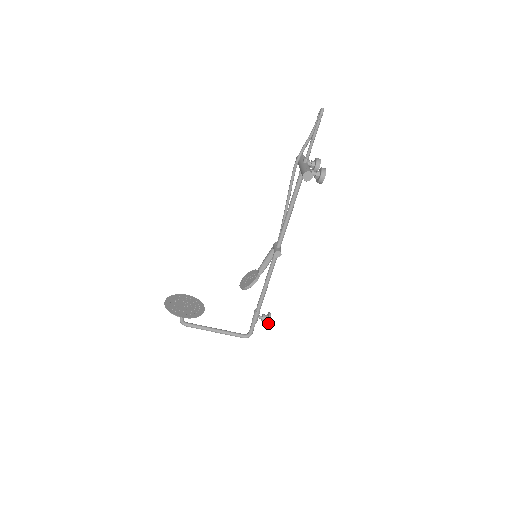
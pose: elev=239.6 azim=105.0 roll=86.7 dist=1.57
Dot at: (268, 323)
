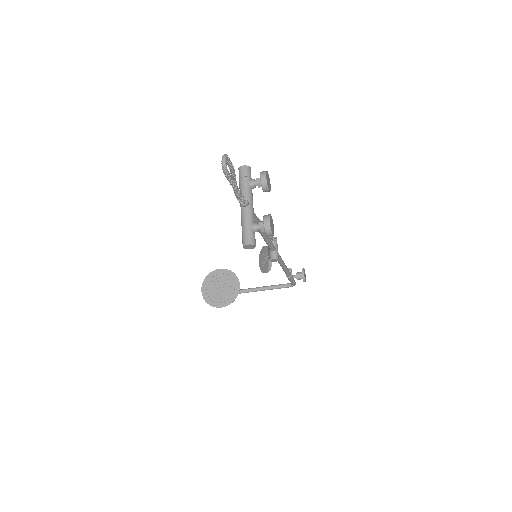
Dot at: occluded
